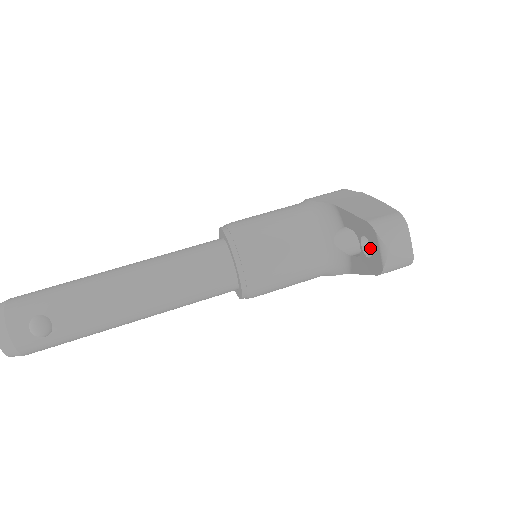
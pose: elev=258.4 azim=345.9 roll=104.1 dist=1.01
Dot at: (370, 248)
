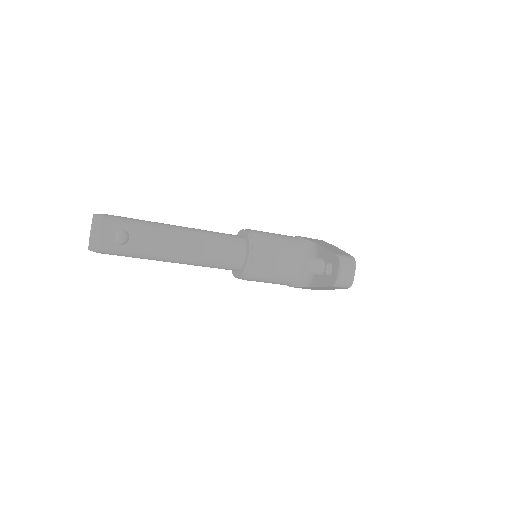
Dot at: (330, 272)
